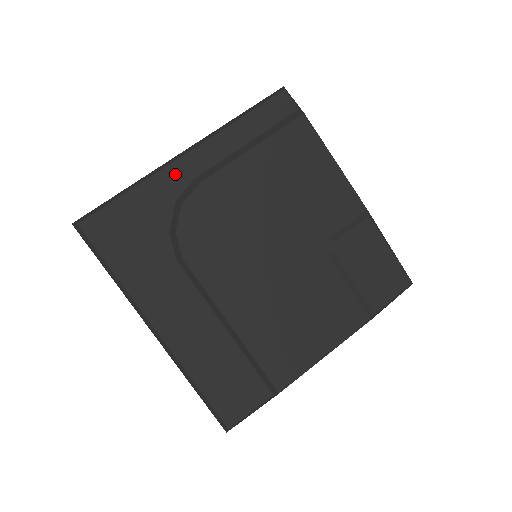
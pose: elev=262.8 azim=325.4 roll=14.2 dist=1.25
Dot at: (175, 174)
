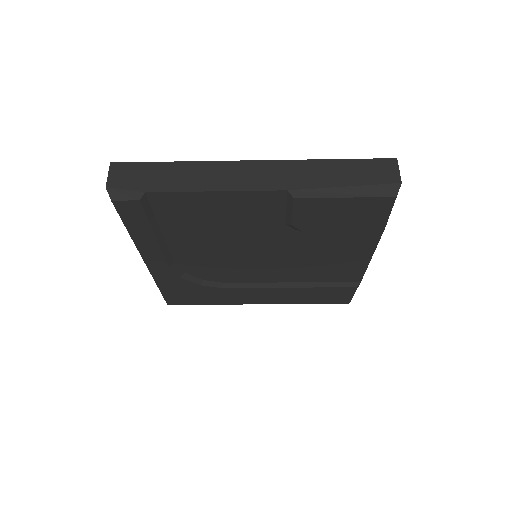
Dot at: (159, 272)
